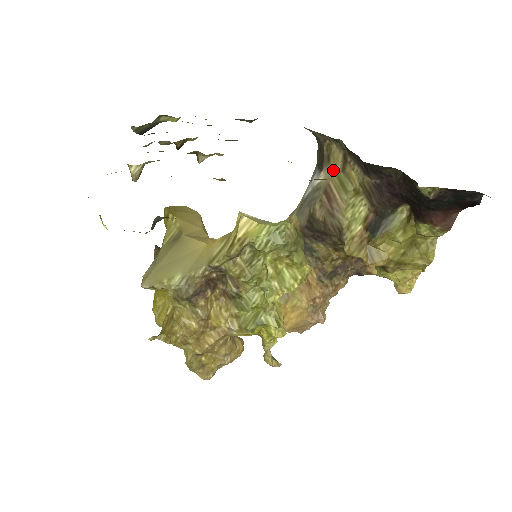
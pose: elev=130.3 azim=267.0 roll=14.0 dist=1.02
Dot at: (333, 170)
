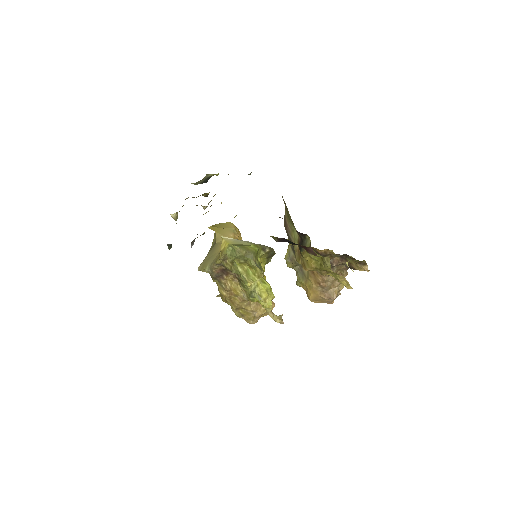
Dot at: (285, 207)
